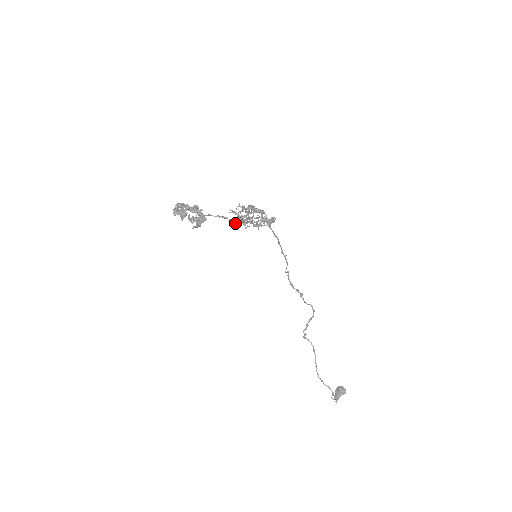
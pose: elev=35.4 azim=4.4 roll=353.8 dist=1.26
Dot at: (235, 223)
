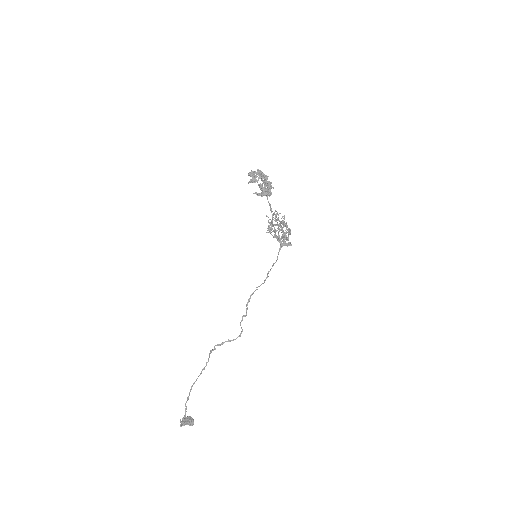
Dot at: (272, 220)
